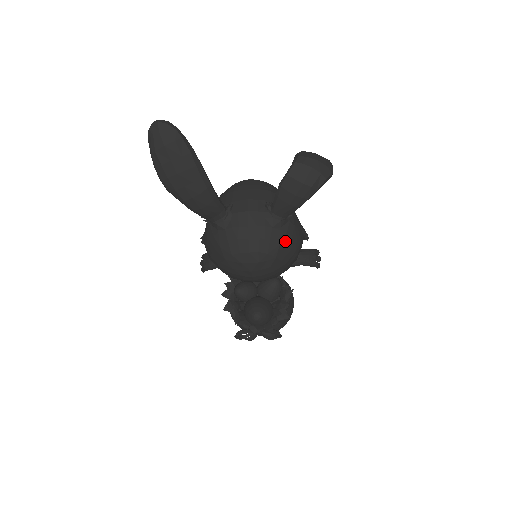
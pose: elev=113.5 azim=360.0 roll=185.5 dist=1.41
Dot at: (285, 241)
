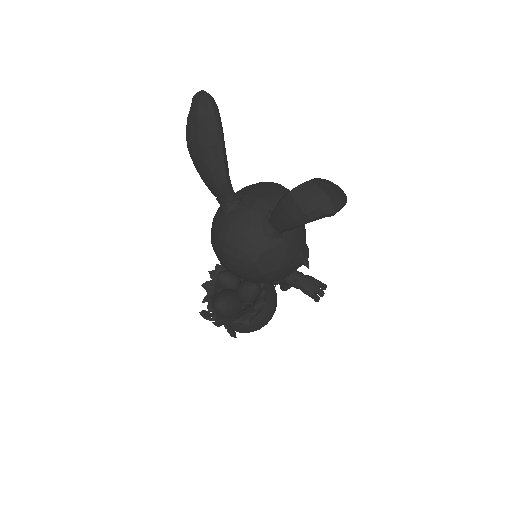
Dot at: (270, 253)
